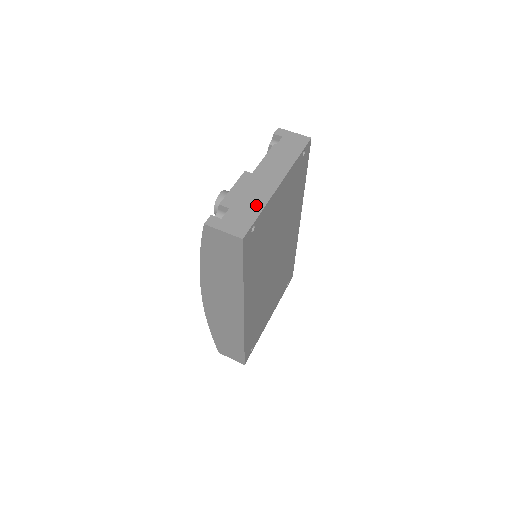
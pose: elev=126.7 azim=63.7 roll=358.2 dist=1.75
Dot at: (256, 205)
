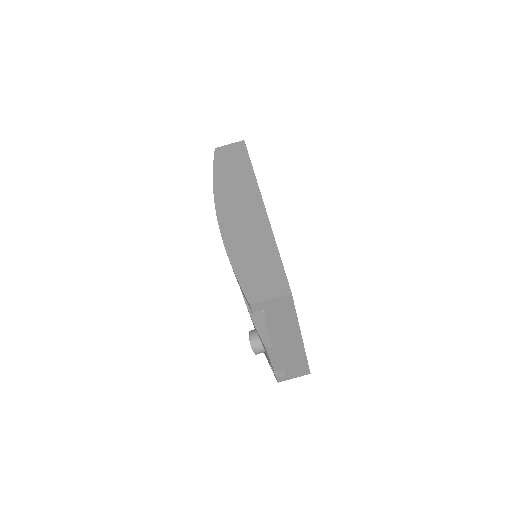
Dot at: (299, 359)
